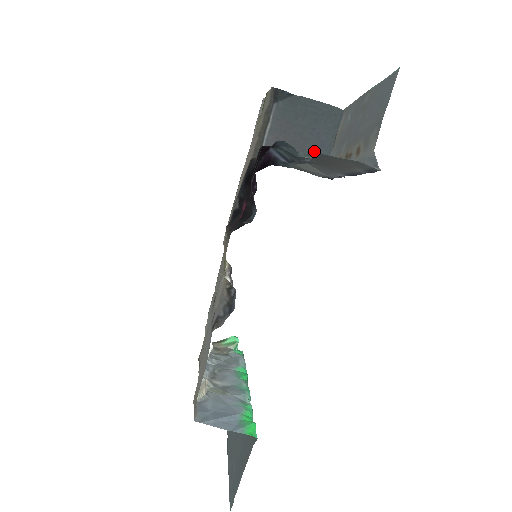
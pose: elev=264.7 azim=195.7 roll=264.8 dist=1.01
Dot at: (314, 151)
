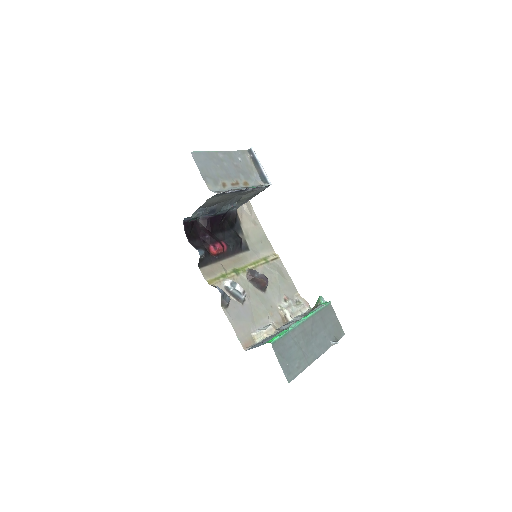
Dot at: occluded
